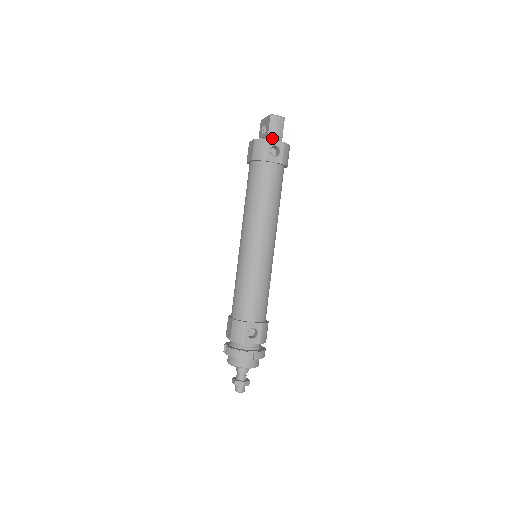
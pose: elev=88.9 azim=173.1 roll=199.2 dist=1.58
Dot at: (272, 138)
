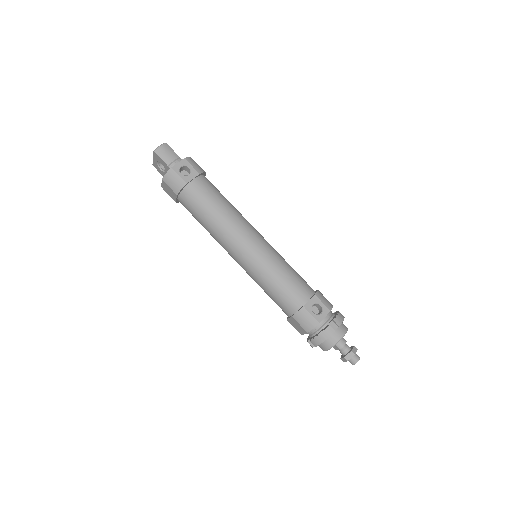
Dot at: (173, 165)
